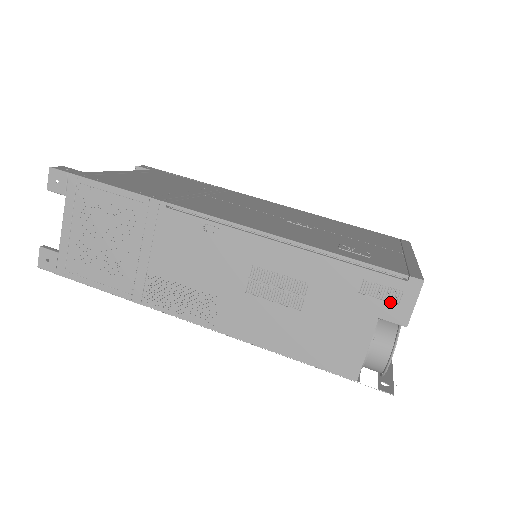
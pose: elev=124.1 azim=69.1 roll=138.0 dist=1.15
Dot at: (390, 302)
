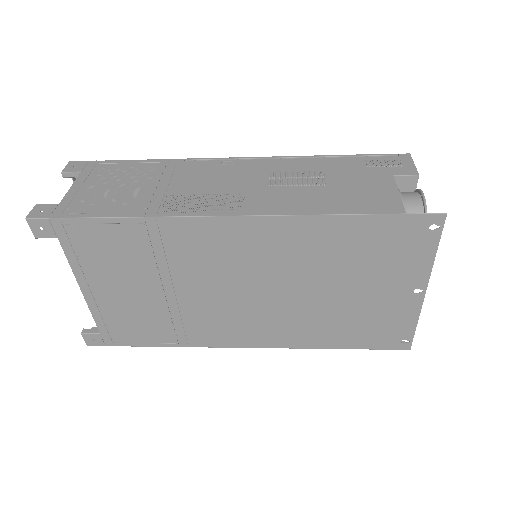
Dot at: (395, 167)
